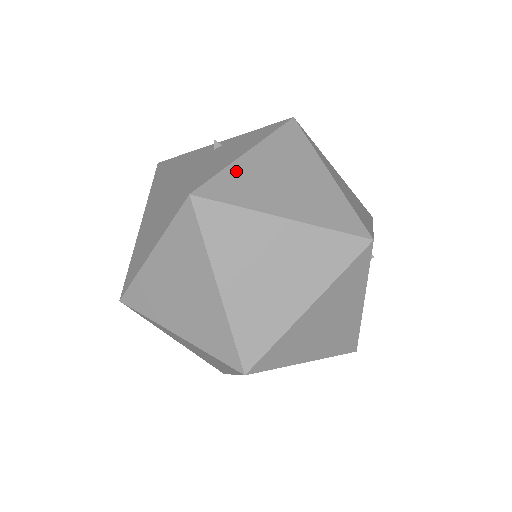
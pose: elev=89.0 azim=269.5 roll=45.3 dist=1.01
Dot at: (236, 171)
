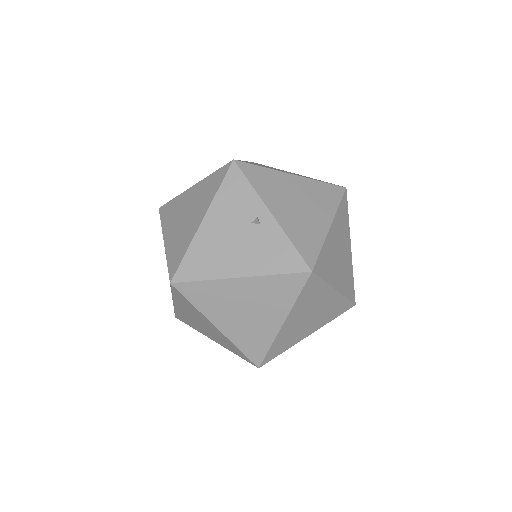
Dot at: (216, 286)
